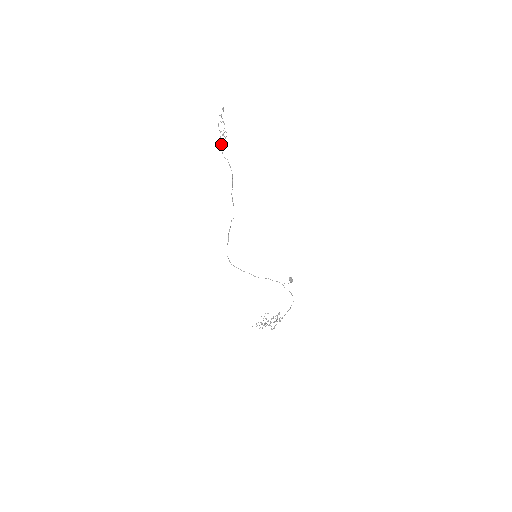
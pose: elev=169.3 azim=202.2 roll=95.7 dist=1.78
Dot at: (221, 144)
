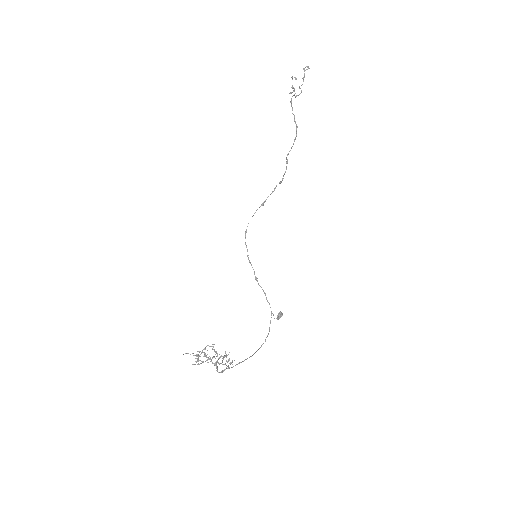
Dot at: (292, 96)
